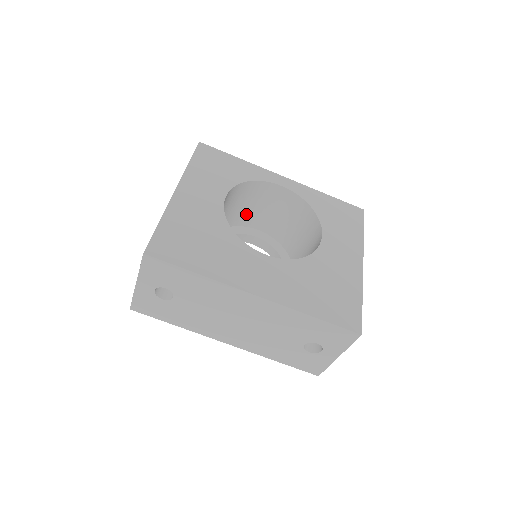
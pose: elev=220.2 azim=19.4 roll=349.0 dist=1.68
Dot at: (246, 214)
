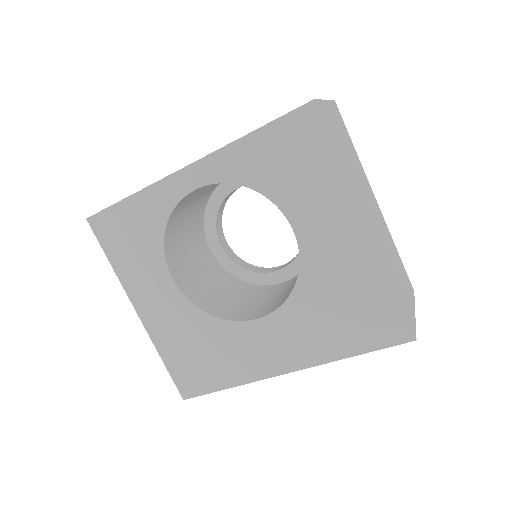
Dot at: (204, 194)
